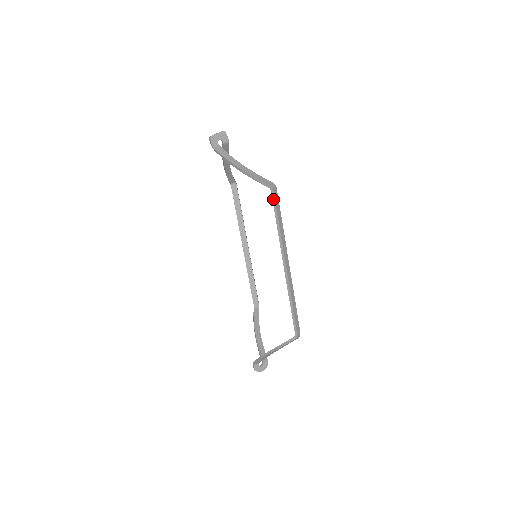
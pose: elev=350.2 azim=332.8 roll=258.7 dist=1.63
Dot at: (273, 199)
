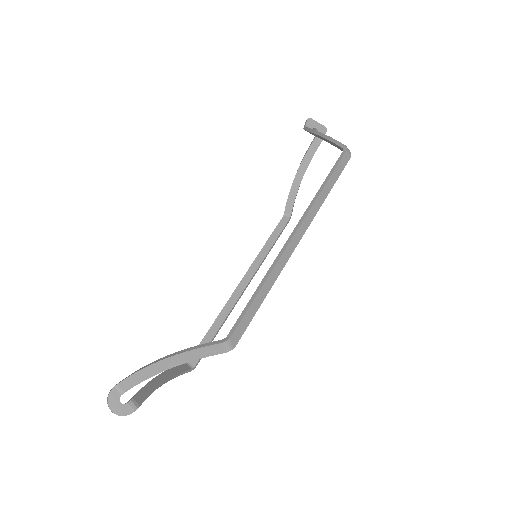
Dot at: (339, 159)
